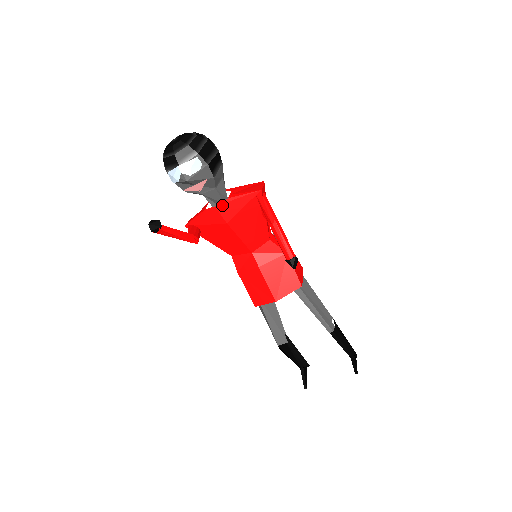
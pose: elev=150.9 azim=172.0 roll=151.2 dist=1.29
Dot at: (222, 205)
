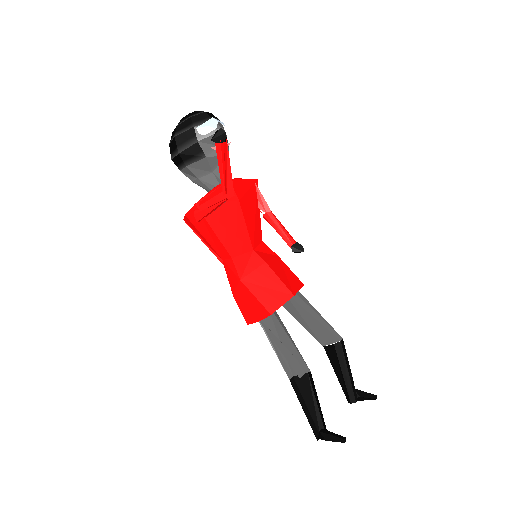
Dot at: (234, 181)
